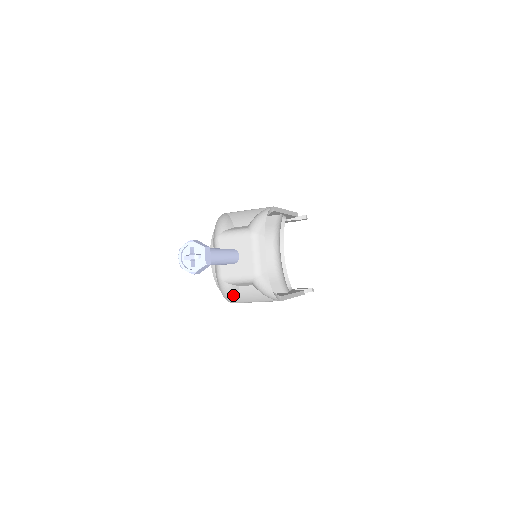
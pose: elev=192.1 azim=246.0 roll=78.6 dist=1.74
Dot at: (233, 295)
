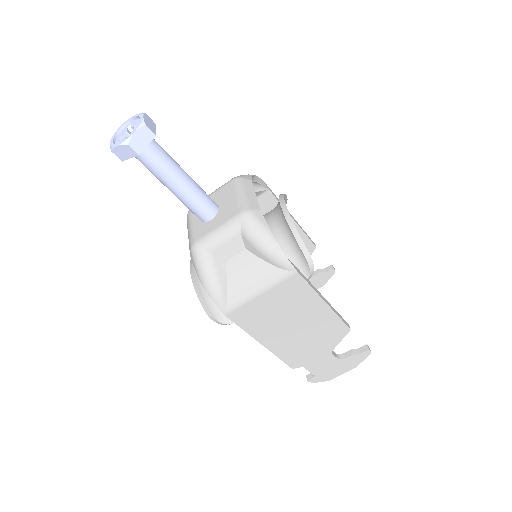
Dot at: (219, 280)
